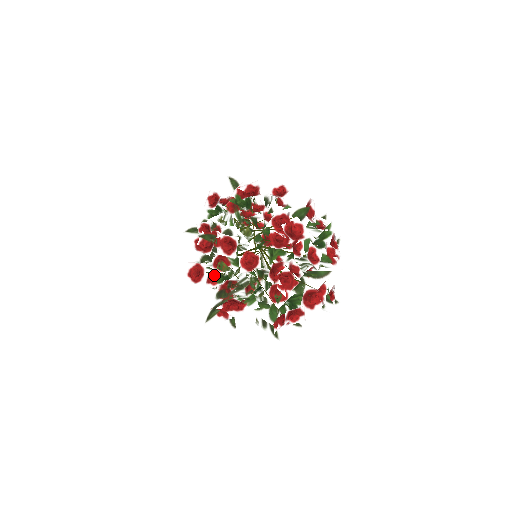
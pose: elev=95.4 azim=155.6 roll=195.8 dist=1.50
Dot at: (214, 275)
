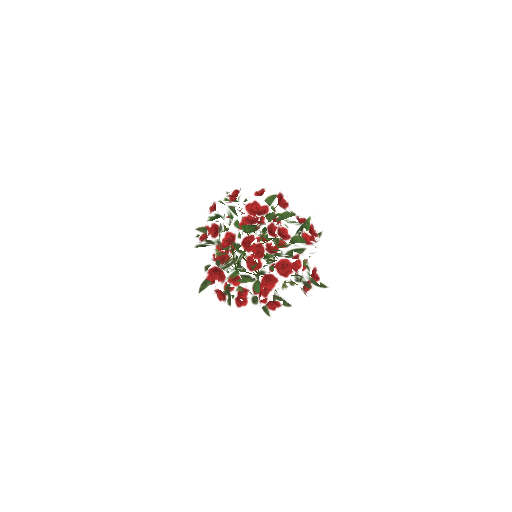
Dot at: occluded
